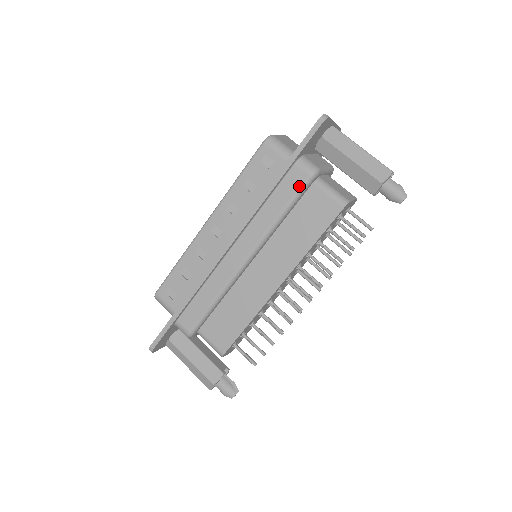
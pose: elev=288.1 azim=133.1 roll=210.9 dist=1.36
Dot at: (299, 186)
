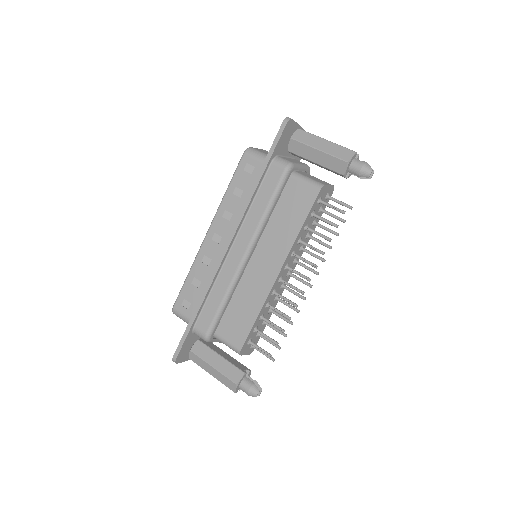
Dot at: (278, 180)
